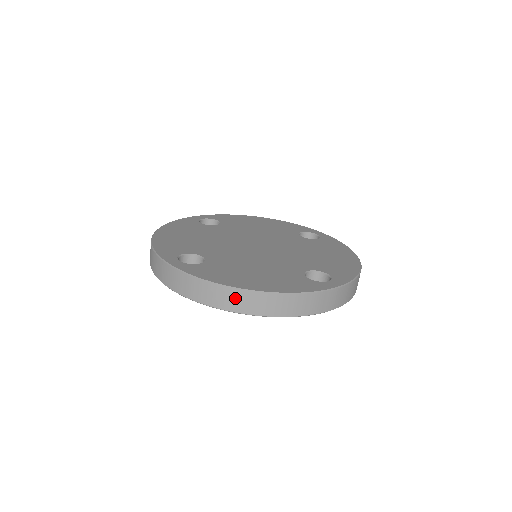
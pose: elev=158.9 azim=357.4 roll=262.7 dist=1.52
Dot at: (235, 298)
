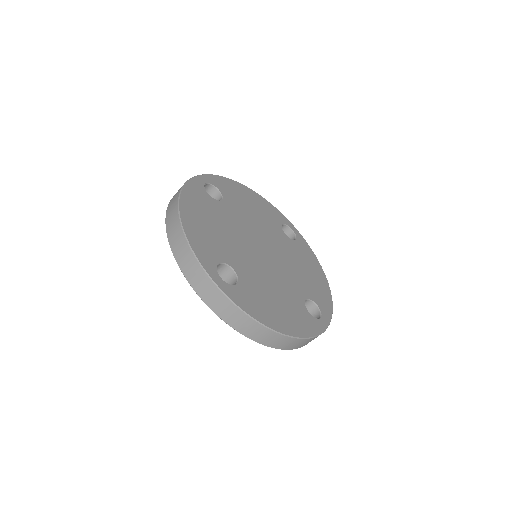
Dot at: (267, 336)
